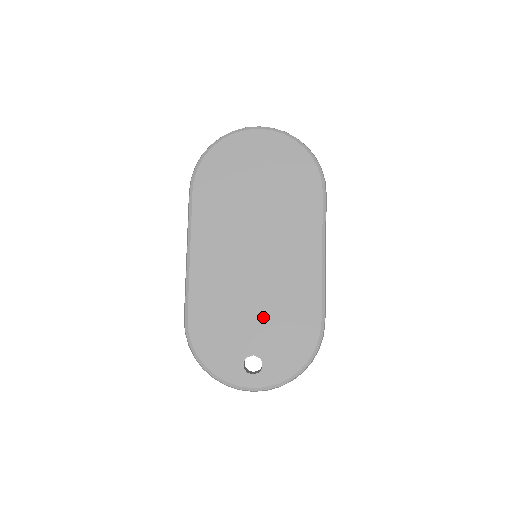
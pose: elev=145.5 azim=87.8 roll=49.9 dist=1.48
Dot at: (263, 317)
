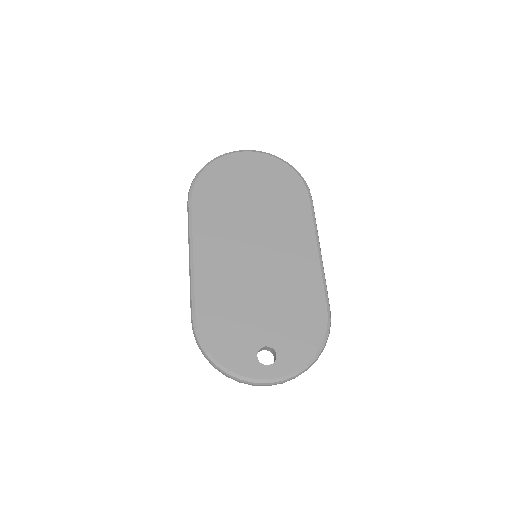
Dot at: (271, 308)
